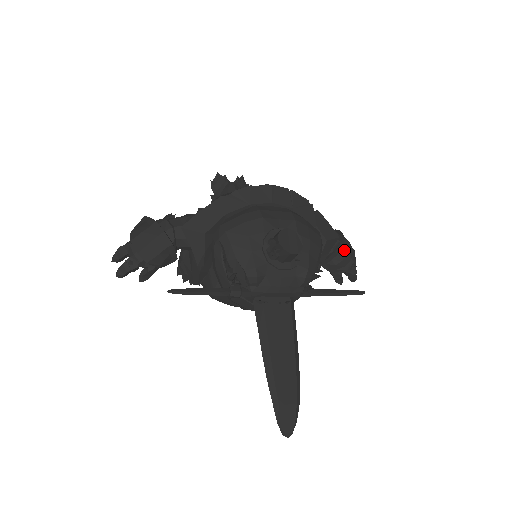
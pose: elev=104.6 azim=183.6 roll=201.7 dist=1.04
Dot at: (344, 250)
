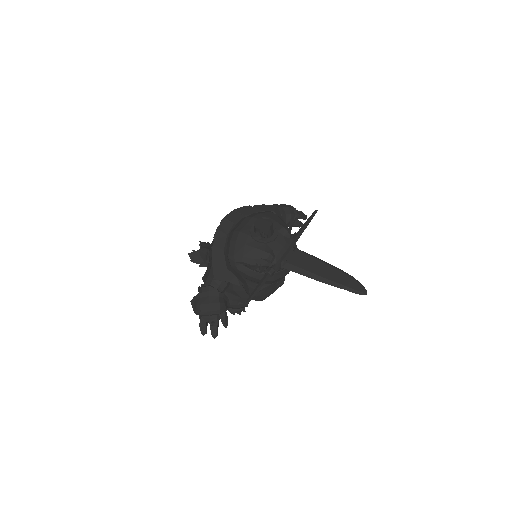
Dot at: (285, 209)
